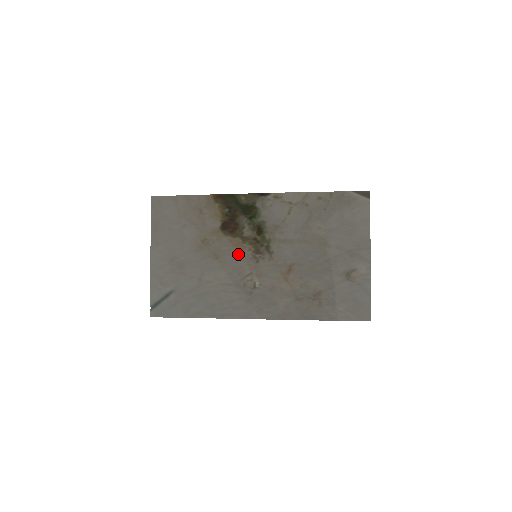
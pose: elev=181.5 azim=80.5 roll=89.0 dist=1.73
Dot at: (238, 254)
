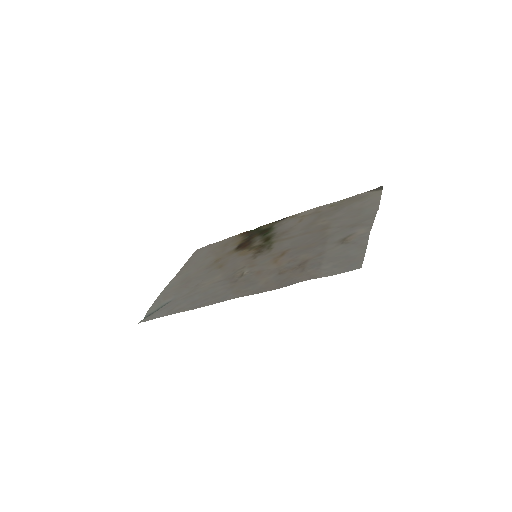
Dot at: (240, 259)
